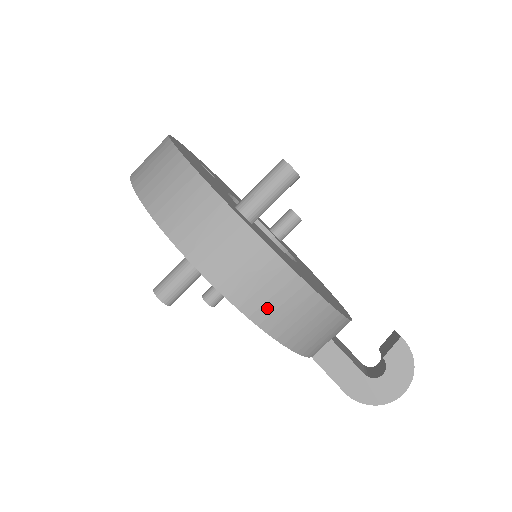
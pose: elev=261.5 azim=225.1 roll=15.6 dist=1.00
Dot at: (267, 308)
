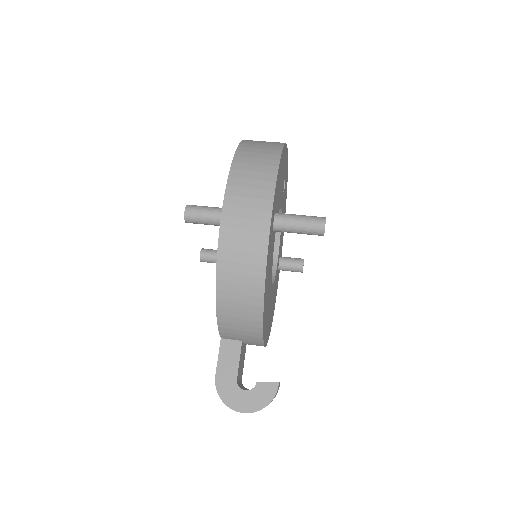
Dot at: (231, 276)
